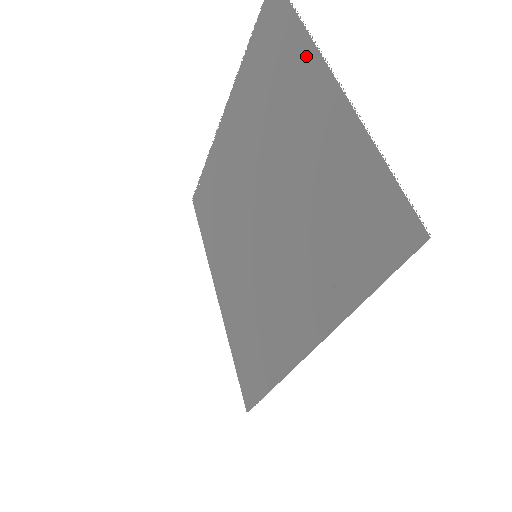
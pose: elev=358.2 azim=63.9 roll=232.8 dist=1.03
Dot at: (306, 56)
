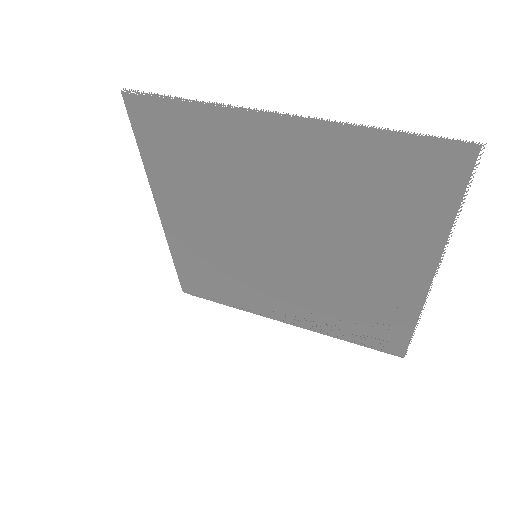
Dot at: (429, 244)
